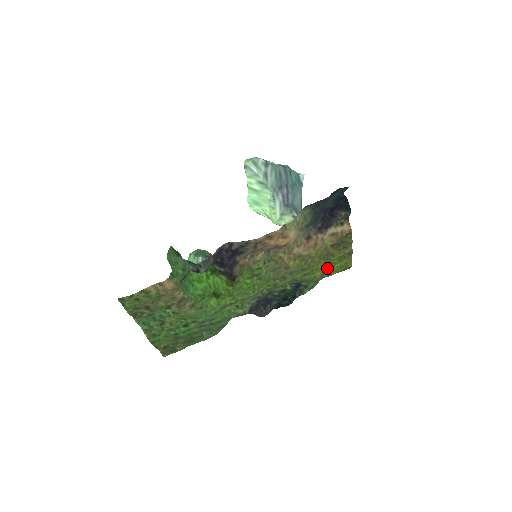
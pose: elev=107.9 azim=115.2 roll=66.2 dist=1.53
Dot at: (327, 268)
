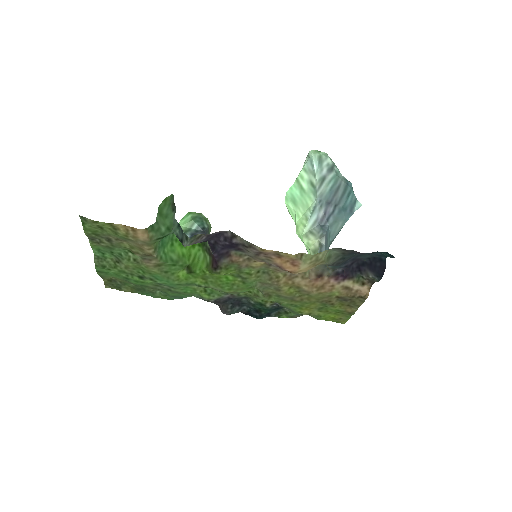
Dot at: (318, 312)
